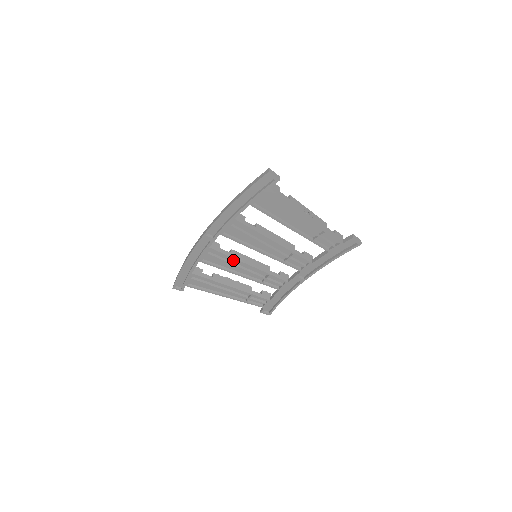
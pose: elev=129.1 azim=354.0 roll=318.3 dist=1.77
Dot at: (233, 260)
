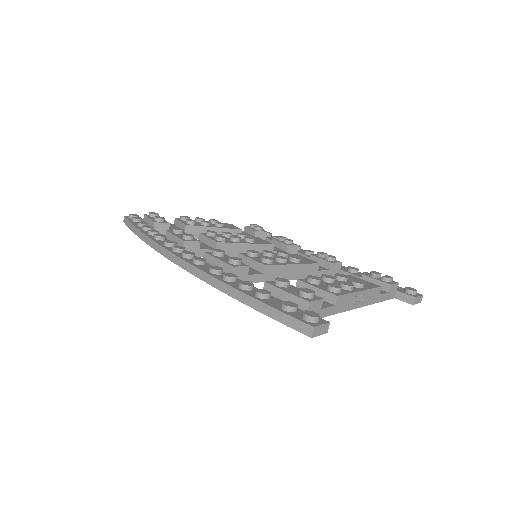
Dot at: occluded
